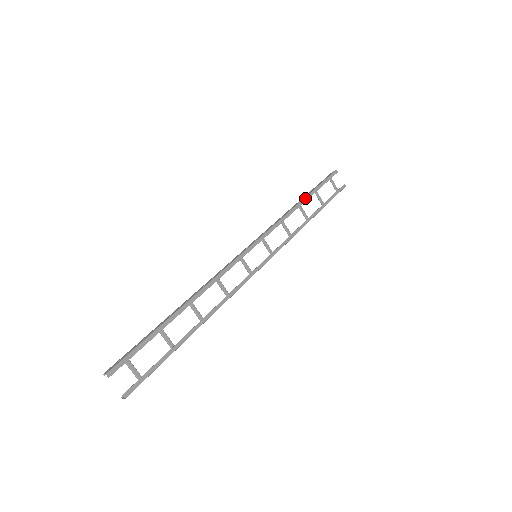
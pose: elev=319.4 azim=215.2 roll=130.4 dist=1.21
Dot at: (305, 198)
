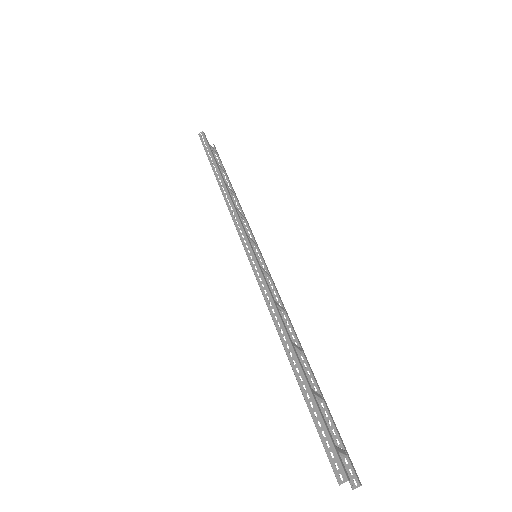
Dot at: (220, 173)
